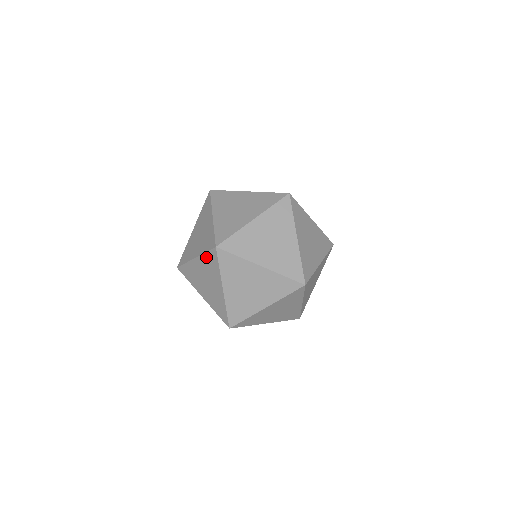
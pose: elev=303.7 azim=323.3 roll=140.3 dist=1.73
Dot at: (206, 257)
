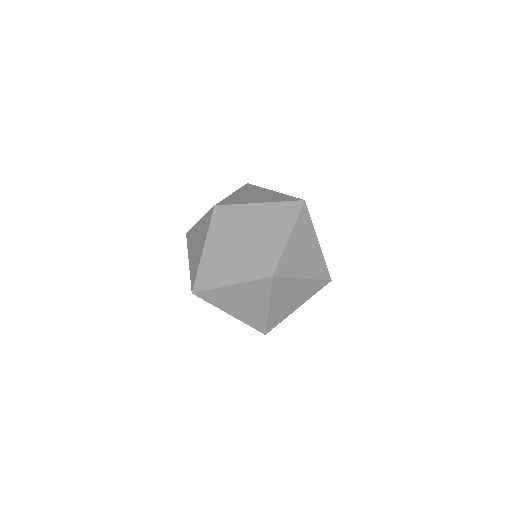
Dot at: (206, 218)
